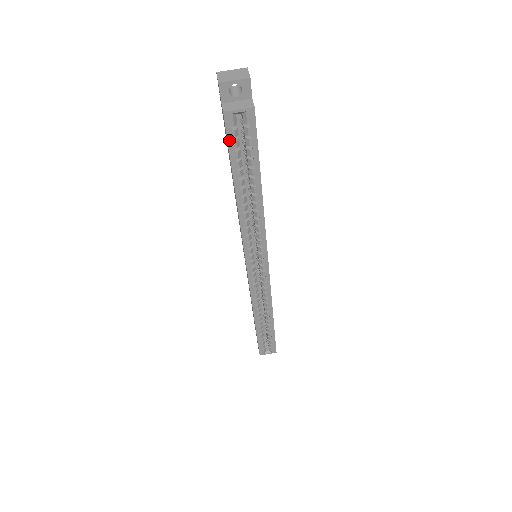
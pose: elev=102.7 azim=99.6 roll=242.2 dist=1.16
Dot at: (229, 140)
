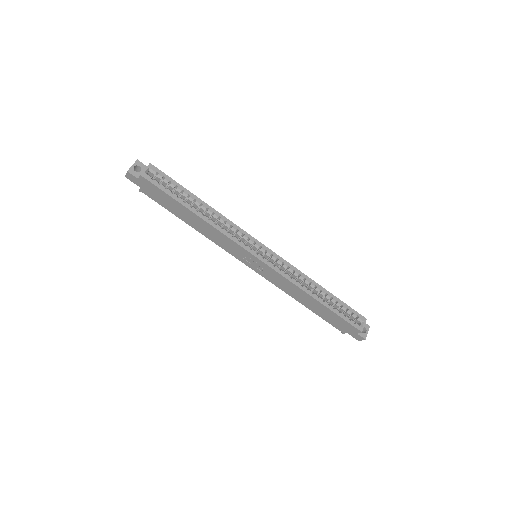
Dot at: (157, 186)
